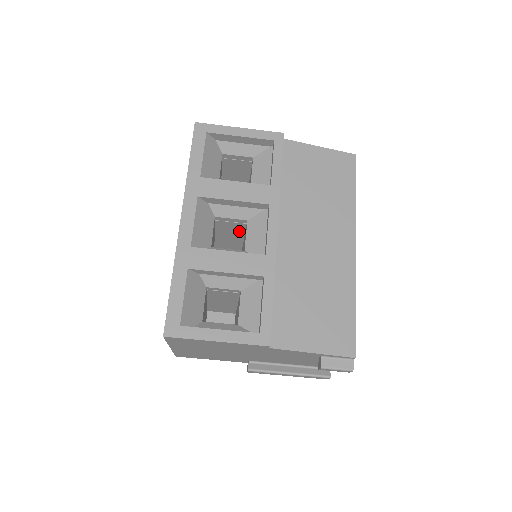
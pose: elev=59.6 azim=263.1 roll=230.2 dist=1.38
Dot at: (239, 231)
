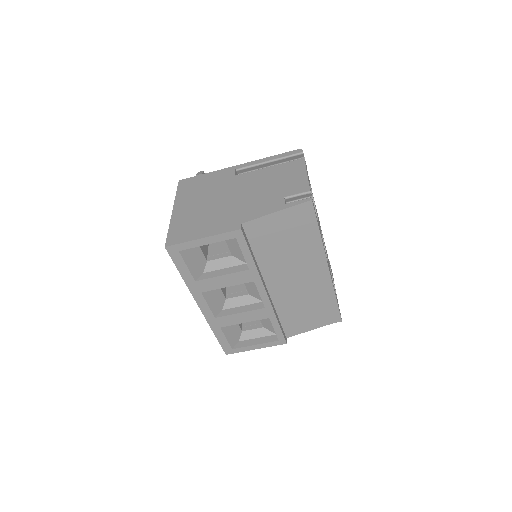
Dot at: occluded
